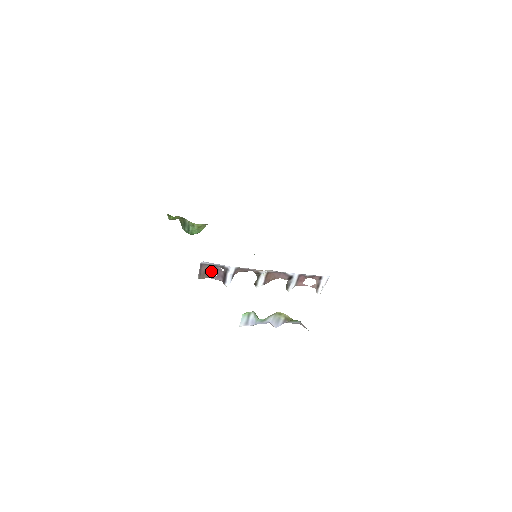
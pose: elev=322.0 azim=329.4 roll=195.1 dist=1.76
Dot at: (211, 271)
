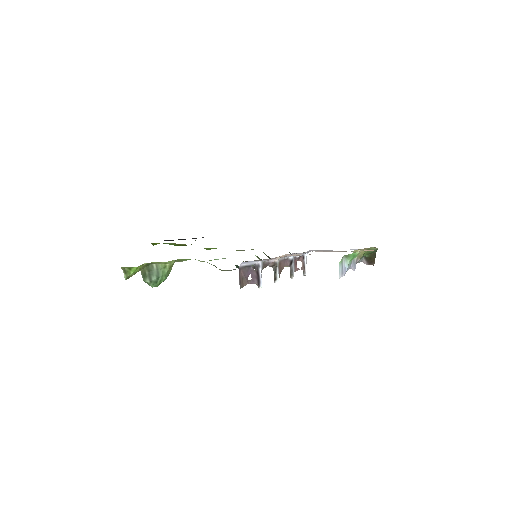
Dot at: (247, 275)
